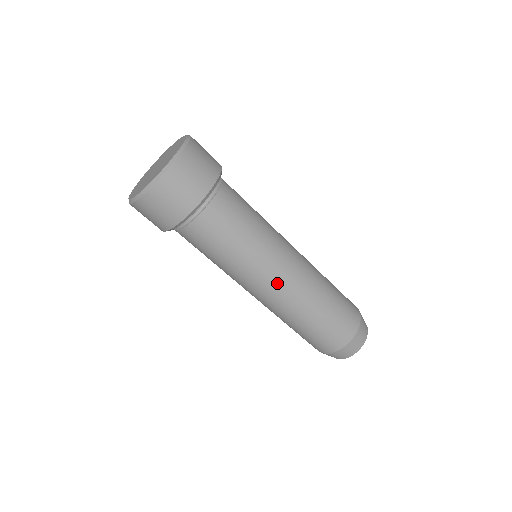
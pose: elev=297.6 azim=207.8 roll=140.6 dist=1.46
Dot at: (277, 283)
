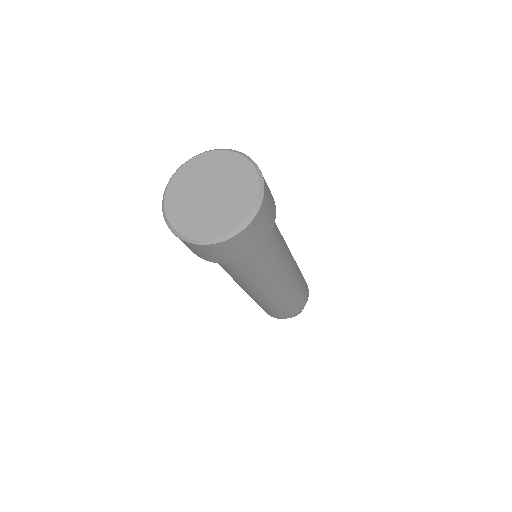
Dot at: (250, 292)
